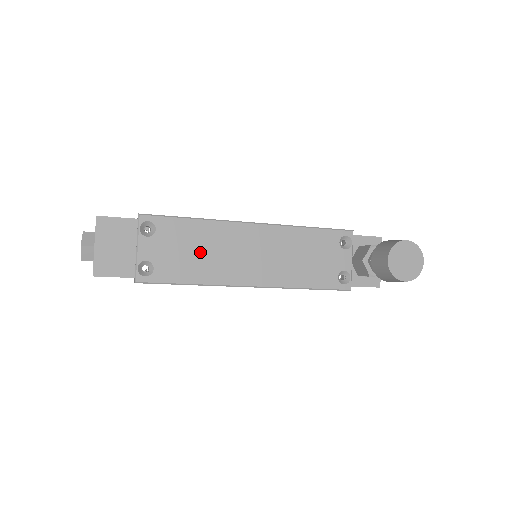
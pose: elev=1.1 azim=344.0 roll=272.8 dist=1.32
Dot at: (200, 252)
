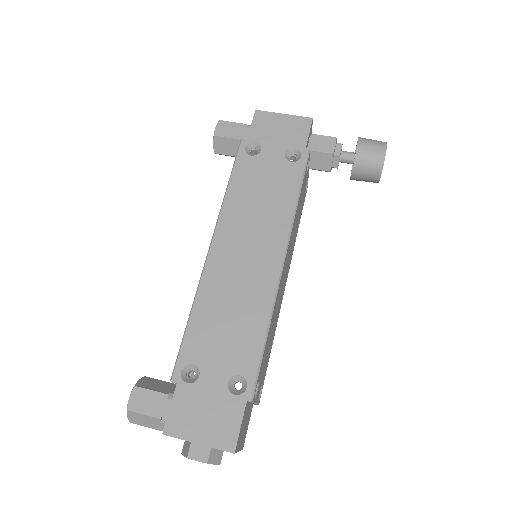
Dot at: (272, 332)
